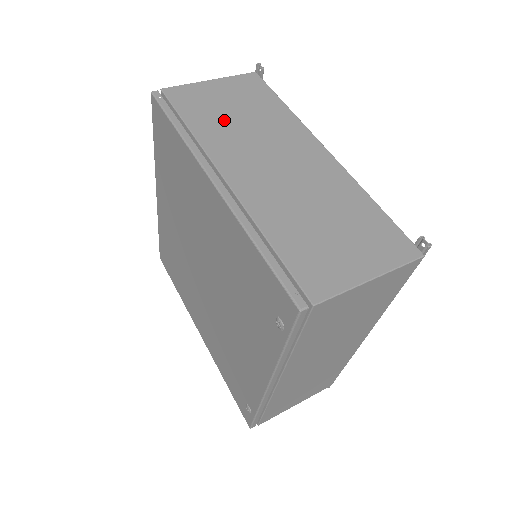
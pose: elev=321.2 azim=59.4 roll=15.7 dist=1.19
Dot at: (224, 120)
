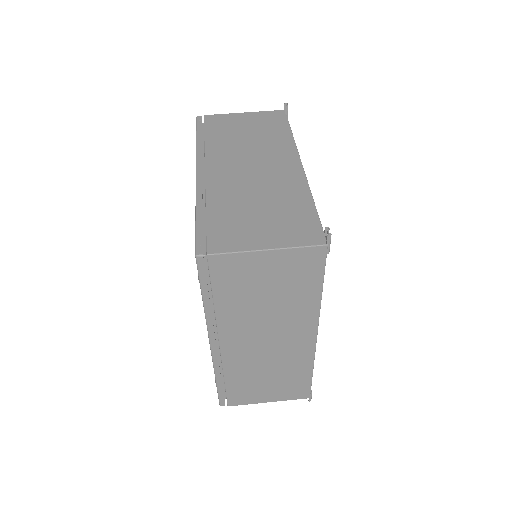
Dot at: (234, 137)
